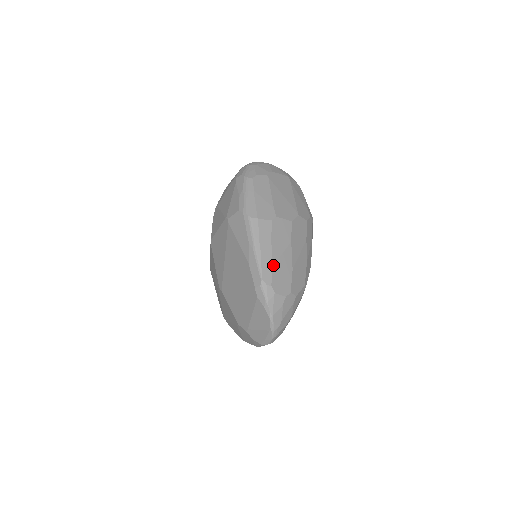
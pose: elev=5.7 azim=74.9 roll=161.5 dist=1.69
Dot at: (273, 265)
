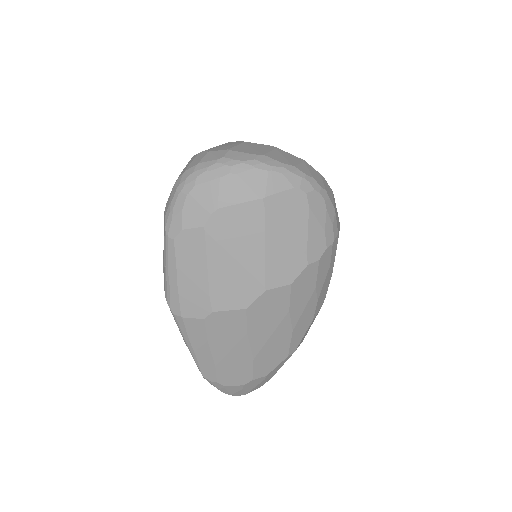
Dot at: (216, 364)
